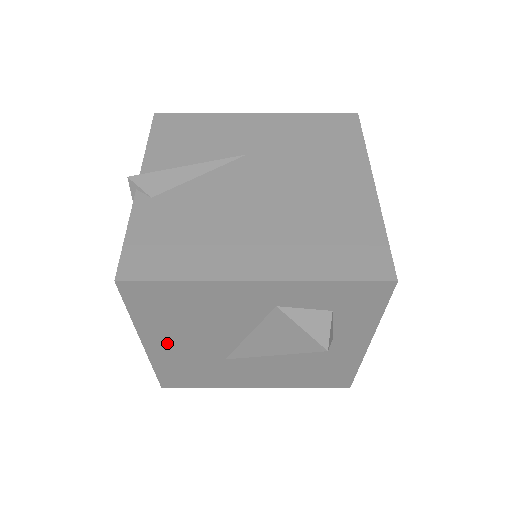
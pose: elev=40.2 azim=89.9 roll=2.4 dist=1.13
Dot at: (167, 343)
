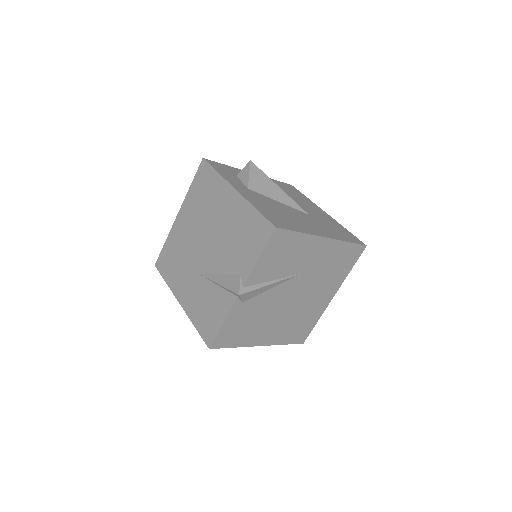
Dot at: occluded
